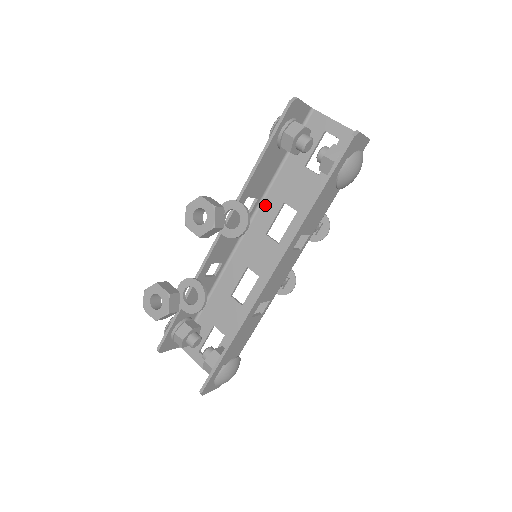
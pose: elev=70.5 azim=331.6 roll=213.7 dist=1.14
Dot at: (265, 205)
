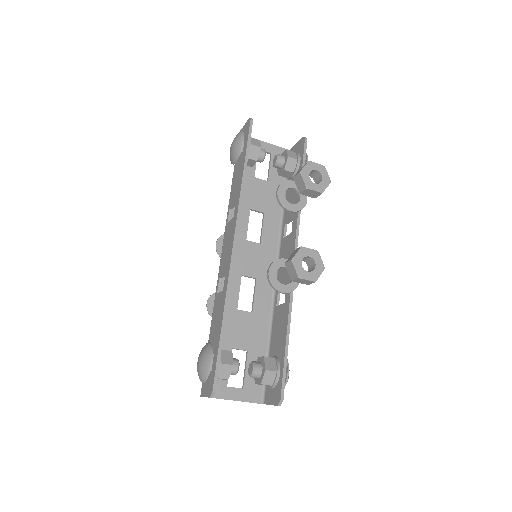
Dot at: occluded
